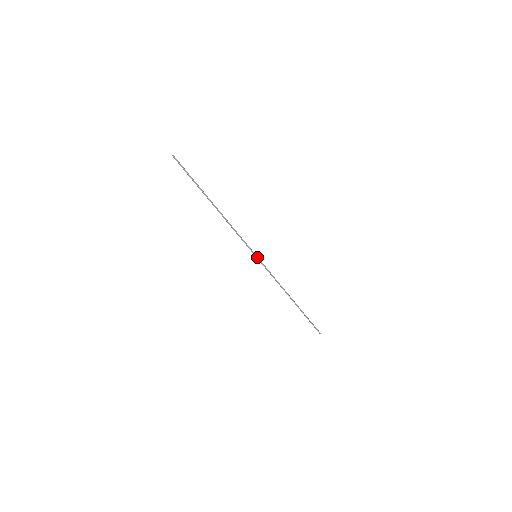
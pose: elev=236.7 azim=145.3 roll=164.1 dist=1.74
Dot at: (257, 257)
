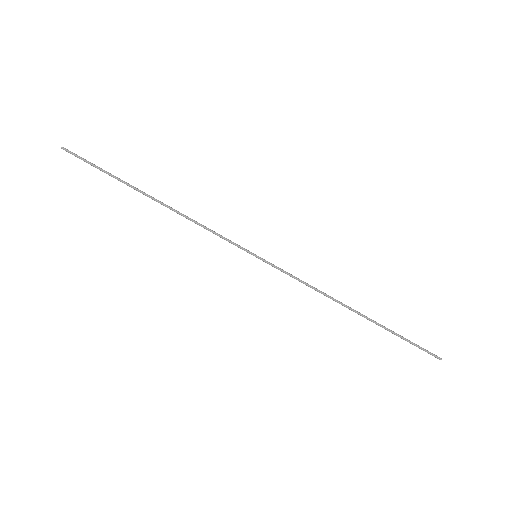
Dot at: (258, 257)
